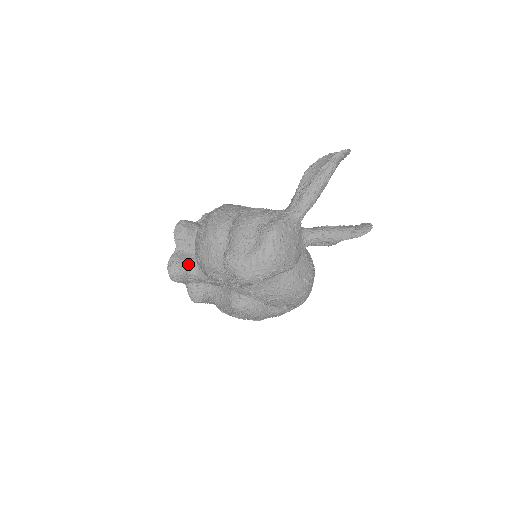
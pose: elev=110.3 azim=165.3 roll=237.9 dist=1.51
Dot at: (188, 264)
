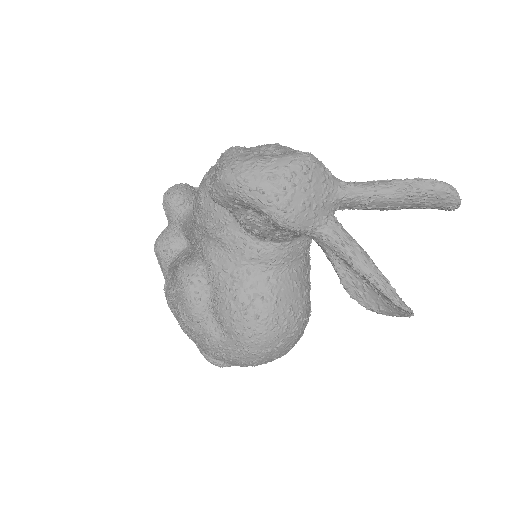
Dot at: (192, 202)
